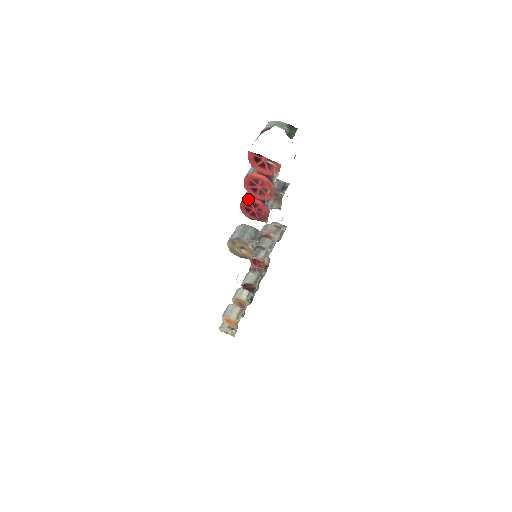
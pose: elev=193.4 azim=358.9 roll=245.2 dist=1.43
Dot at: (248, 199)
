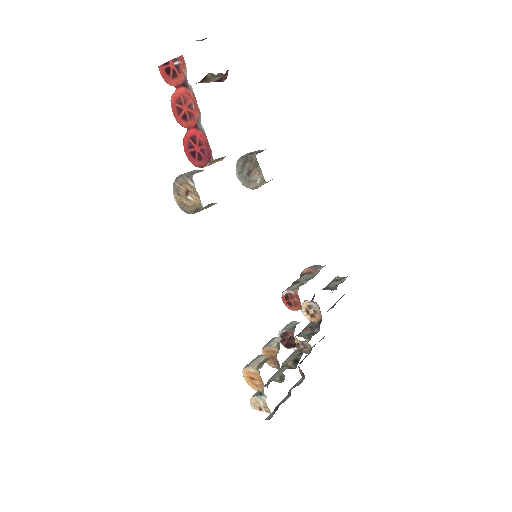
Dot at: (185, 136)
